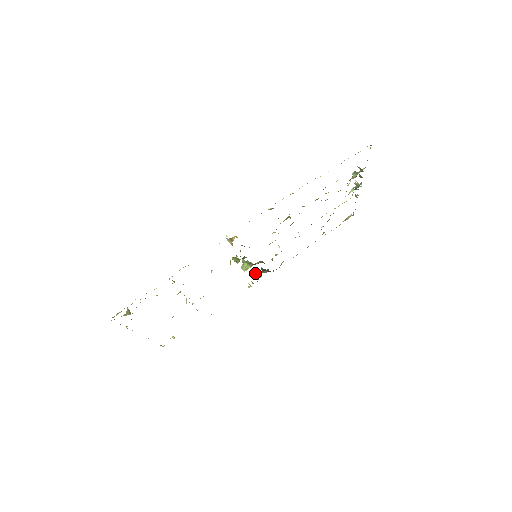
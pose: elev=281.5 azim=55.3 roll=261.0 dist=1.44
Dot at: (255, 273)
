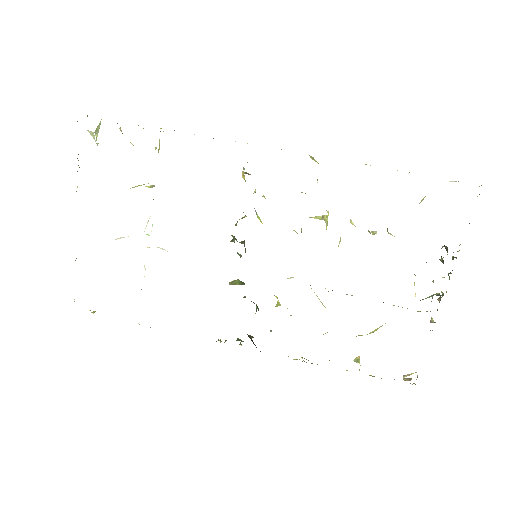
Dot at: occluded
